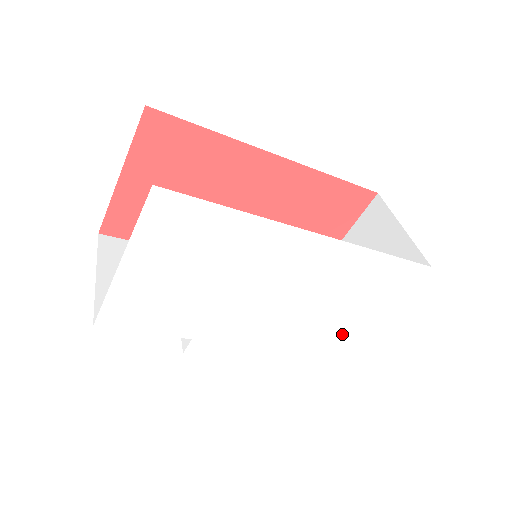
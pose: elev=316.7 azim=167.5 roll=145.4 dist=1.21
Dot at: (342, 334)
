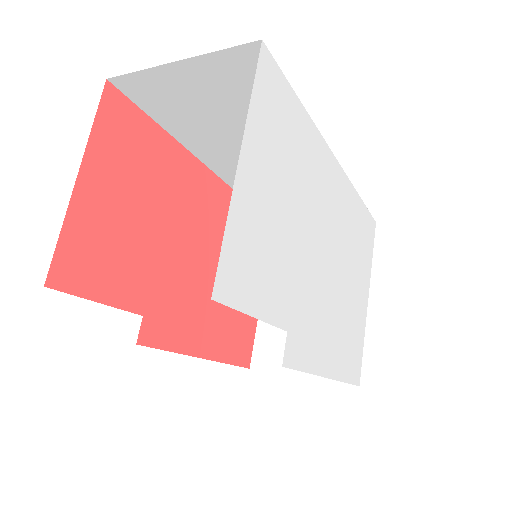
Dot at: (357, 317)
